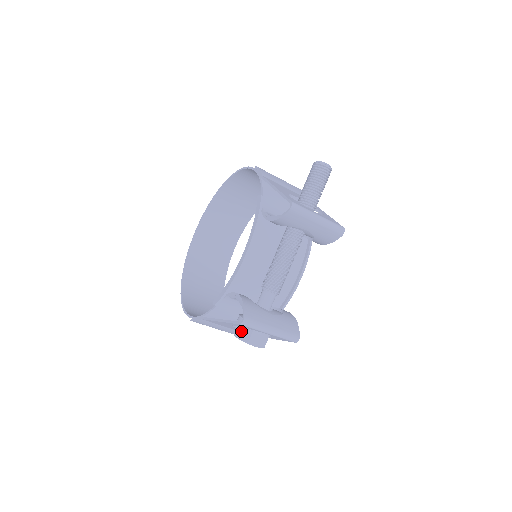
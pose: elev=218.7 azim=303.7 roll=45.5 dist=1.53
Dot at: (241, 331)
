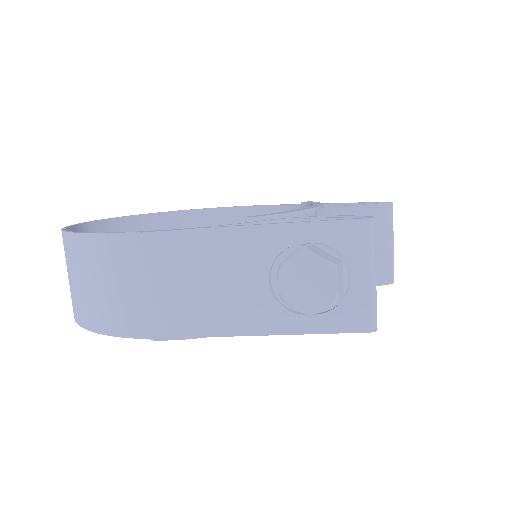
Dot at: (321, 251)
